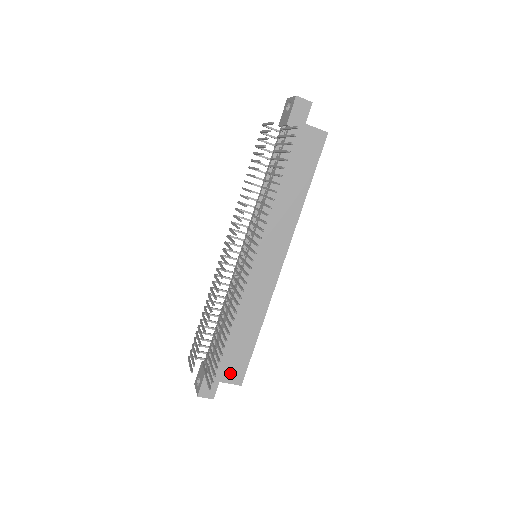
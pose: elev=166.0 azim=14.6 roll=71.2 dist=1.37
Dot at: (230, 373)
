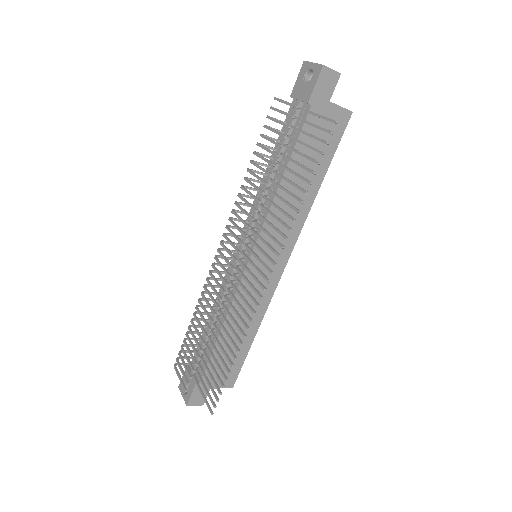
Dot at: (222, 378)
